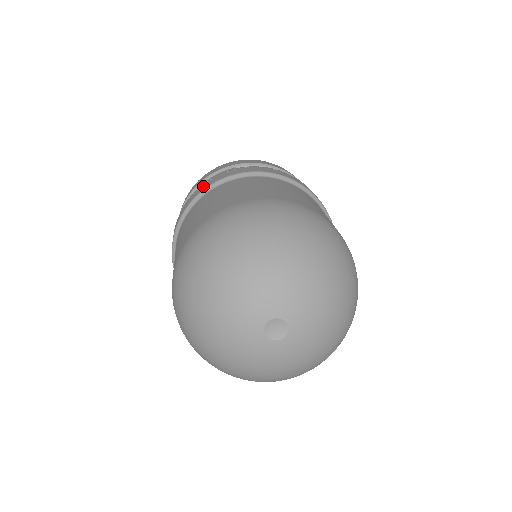
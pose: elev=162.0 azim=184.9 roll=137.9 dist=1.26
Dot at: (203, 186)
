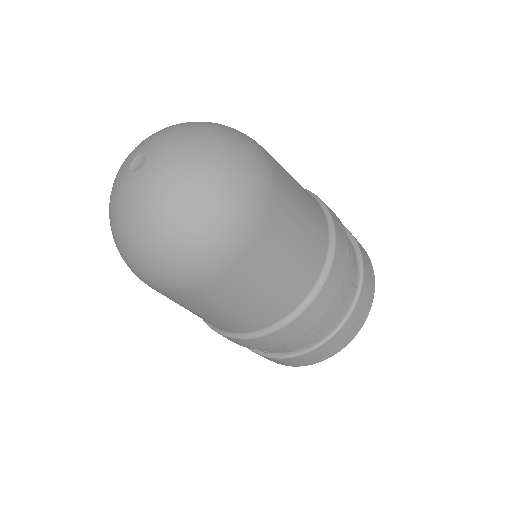
Dot at: occluded
